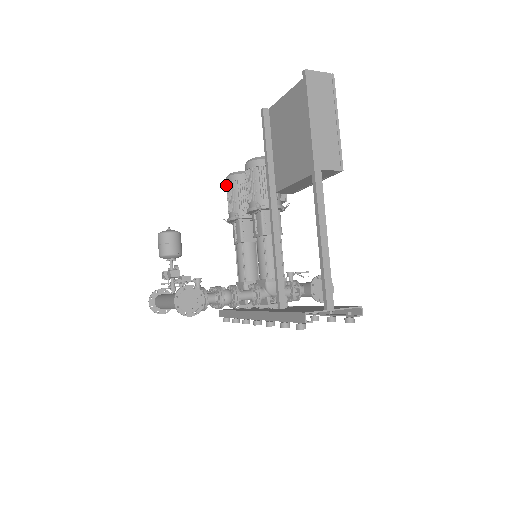
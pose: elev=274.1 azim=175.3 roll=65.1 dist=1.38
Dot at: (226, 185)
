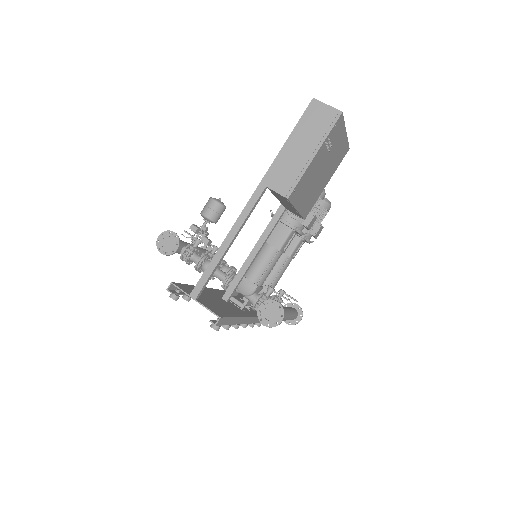
Dot at: occluded
